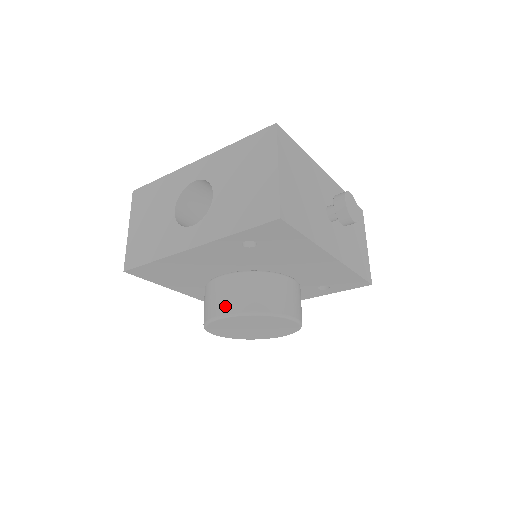
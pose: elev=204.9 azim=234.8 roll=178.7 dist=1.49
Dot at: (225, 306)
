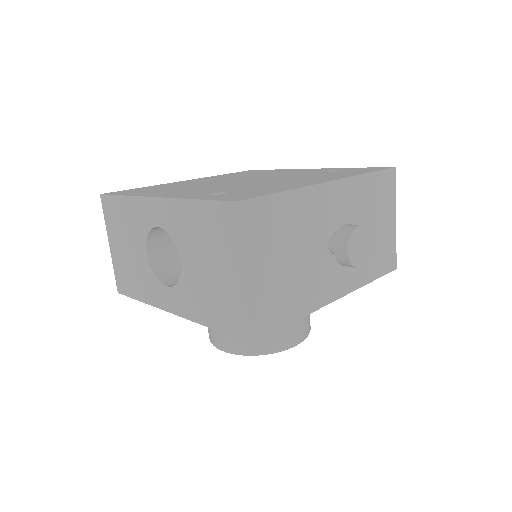
Dot at: (222, 343)
